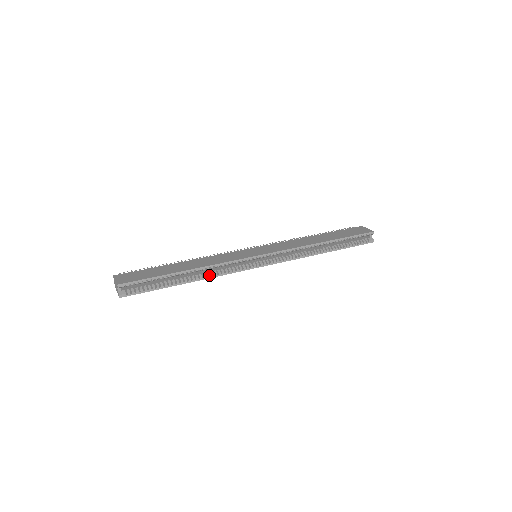
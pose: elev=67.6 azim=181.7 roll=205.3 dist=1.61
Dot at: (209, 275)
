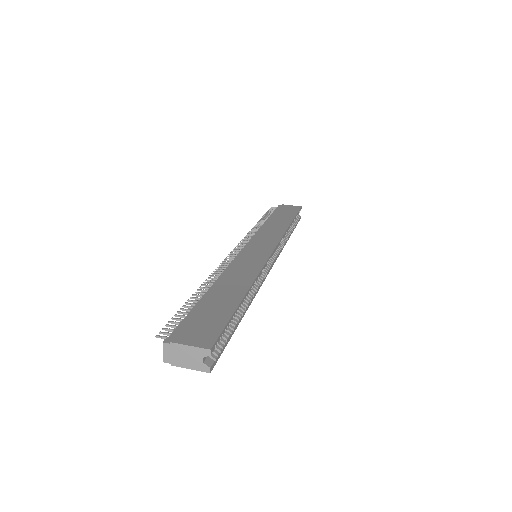
Dot at: (254, 293)
